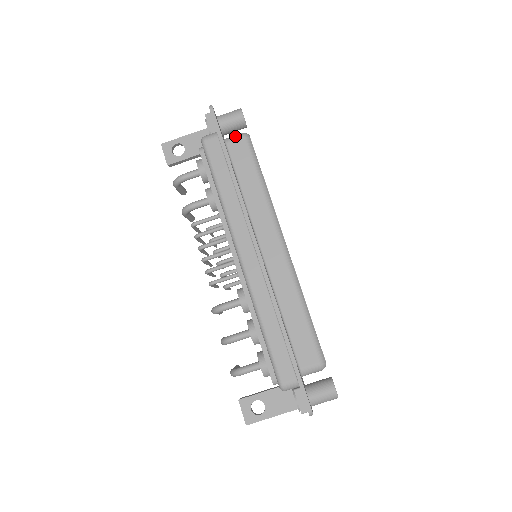
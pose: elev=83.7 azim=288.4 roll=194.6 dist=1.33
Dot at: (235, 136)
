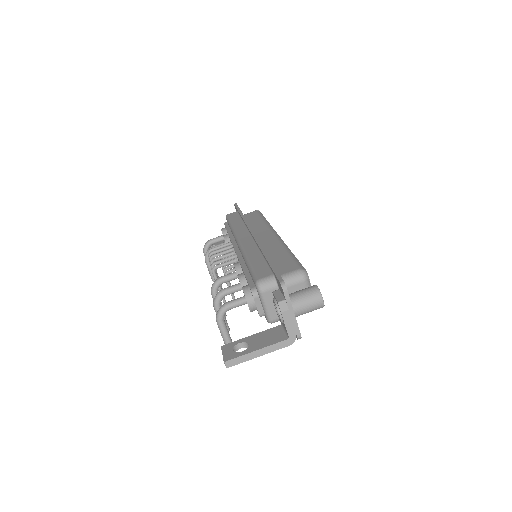
Dot at: occluded
